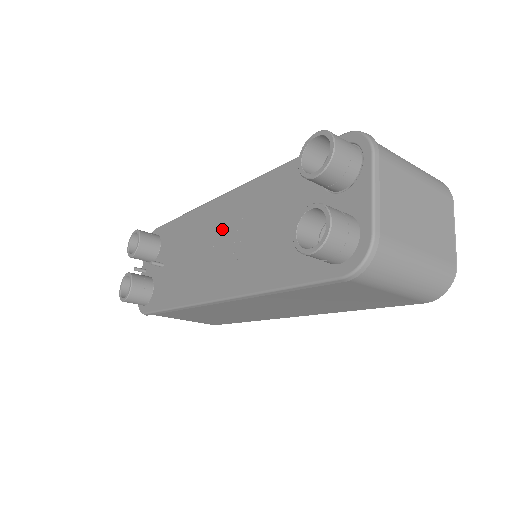
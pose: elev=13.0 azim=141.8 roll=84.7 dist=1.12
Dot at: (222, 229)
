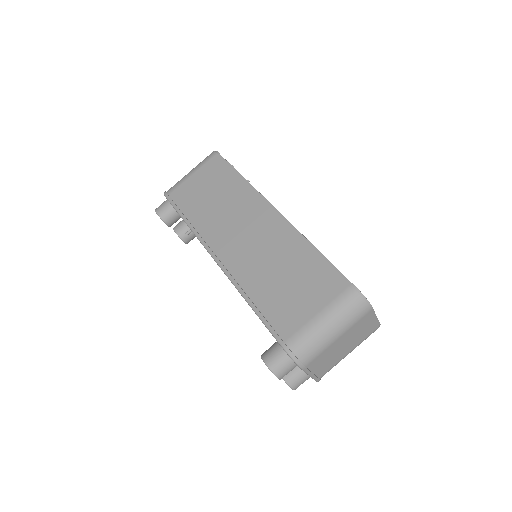
Dot at: occluded
